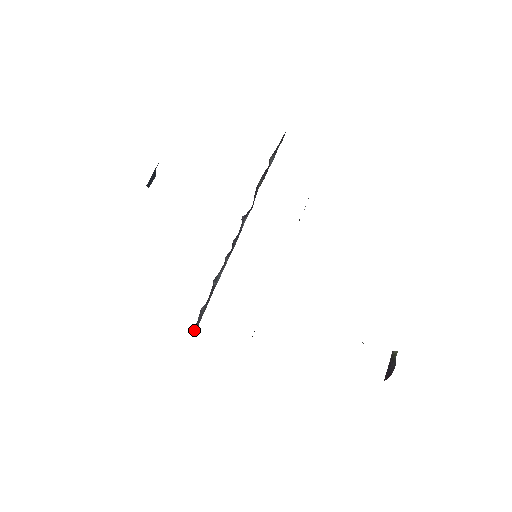
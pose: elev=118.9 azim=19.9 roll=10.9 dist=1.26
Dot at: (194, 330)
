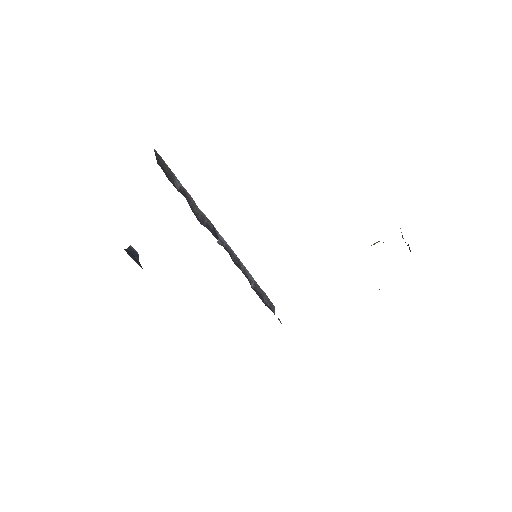
Dot at: (273, 308)
